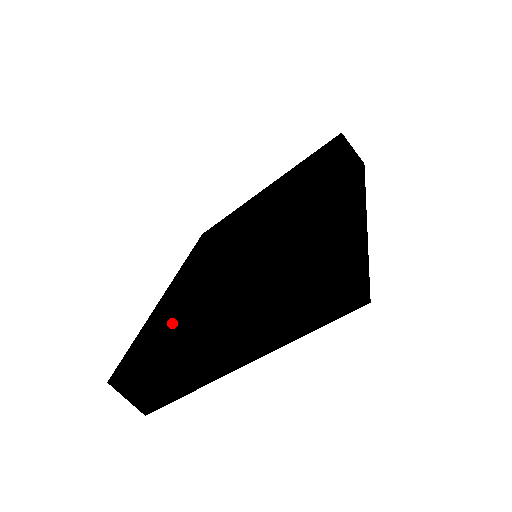
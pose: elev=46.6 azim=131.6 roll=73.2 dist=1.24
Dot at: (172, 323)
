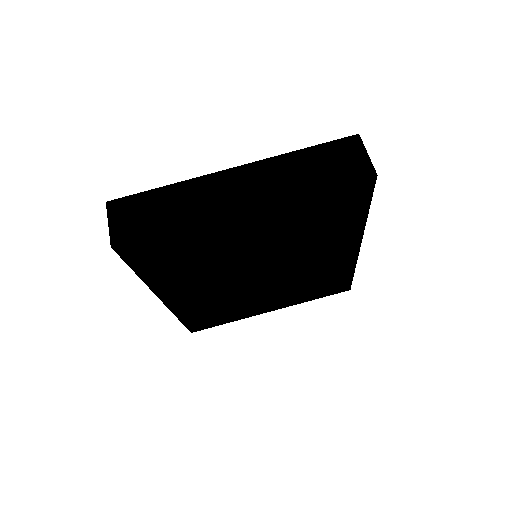
Dot at: occluded
